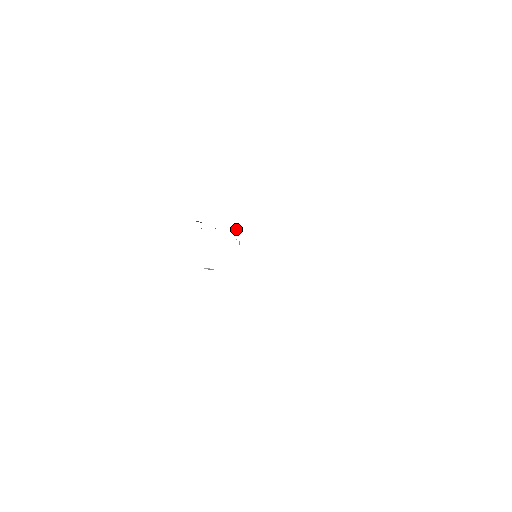
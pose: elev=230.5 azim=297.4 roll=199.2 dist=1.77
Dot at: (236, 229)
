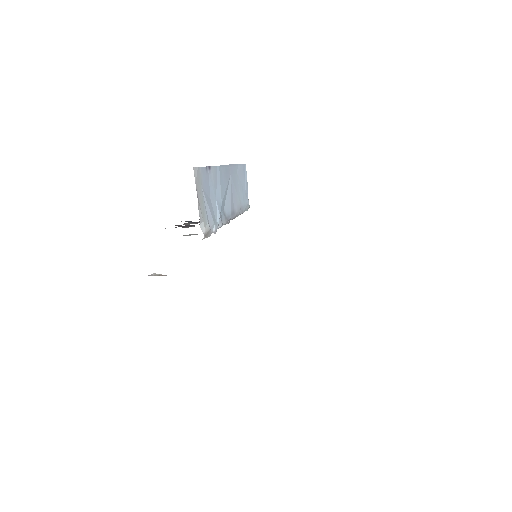
Dot at: (219, 214)
